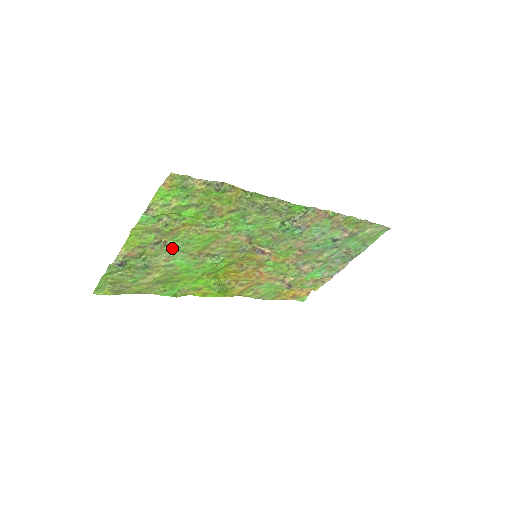
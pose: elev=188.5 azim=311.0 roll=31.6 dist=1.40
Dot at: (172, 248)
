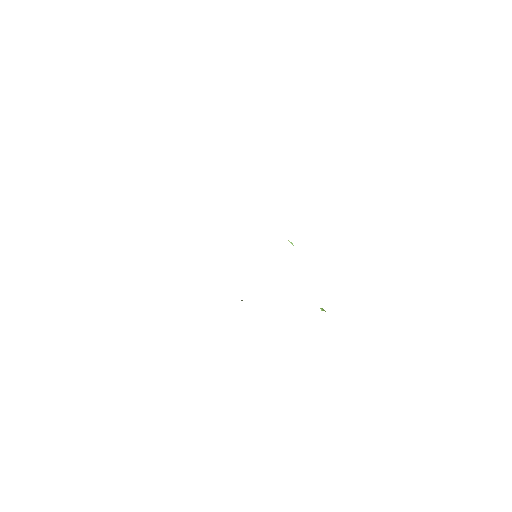
Dot at: occluded
